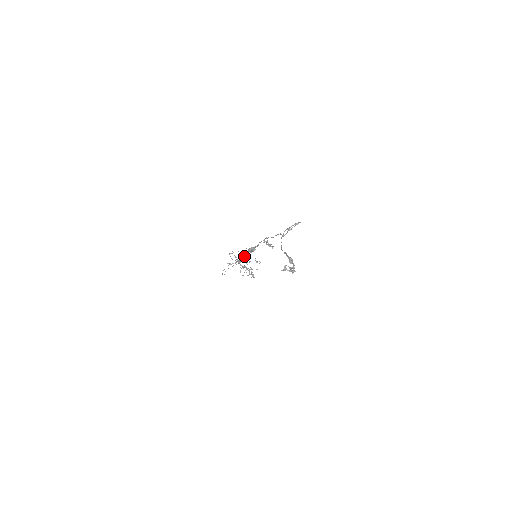
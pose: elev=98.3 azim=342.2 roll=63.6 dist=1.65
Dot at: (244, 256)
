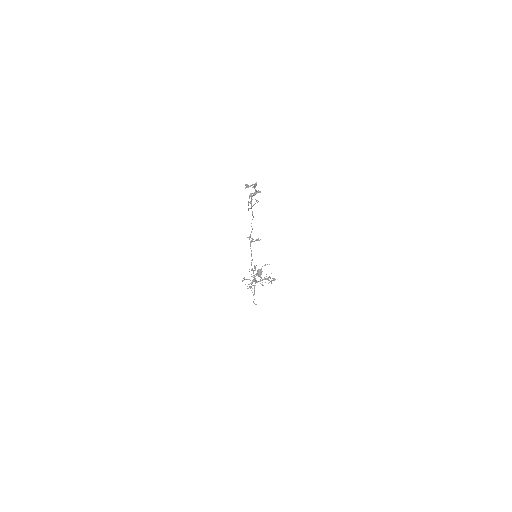
Dot at: (252, 270)
